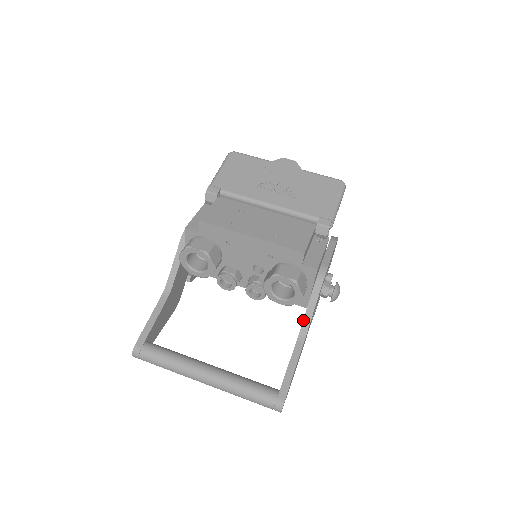
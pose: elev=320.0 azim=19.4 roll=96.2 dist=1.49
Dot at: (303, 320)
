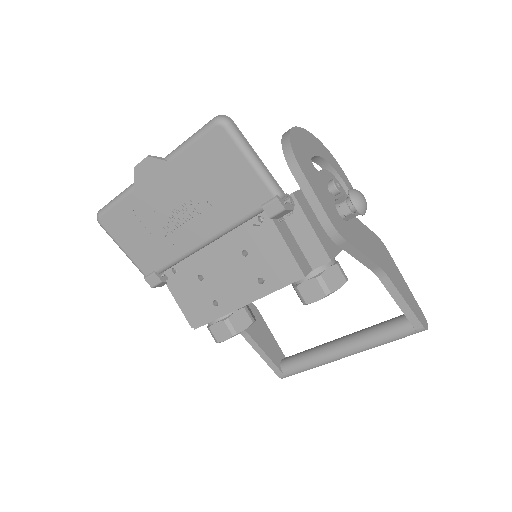
Dot at: occluded
